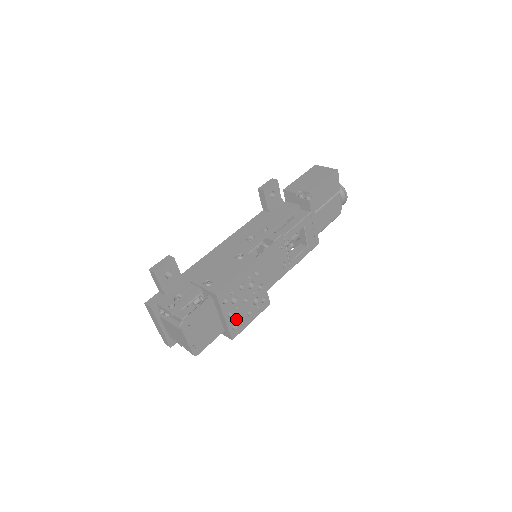
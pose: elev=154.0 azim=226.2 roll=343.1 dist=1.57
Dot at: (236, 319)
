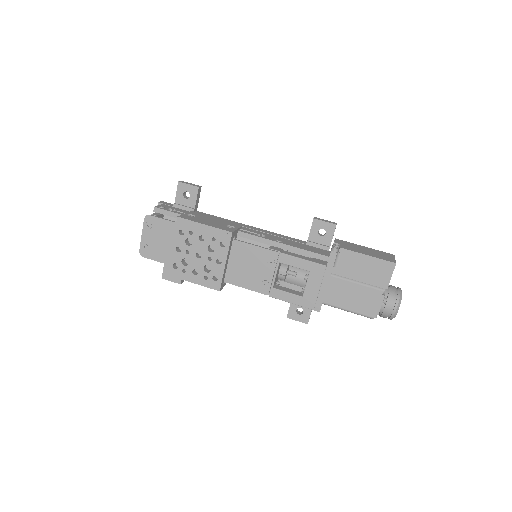
Dot at: (181, 261)
